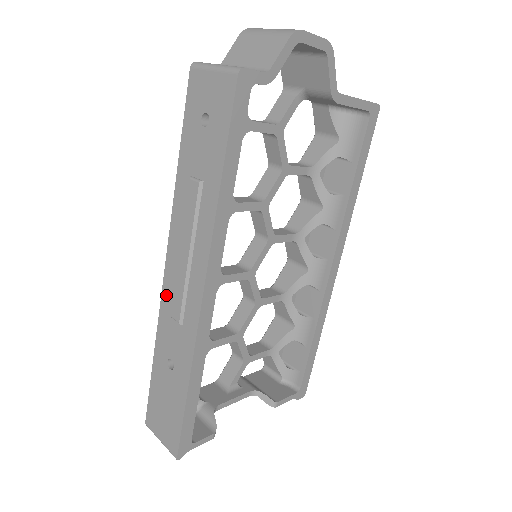
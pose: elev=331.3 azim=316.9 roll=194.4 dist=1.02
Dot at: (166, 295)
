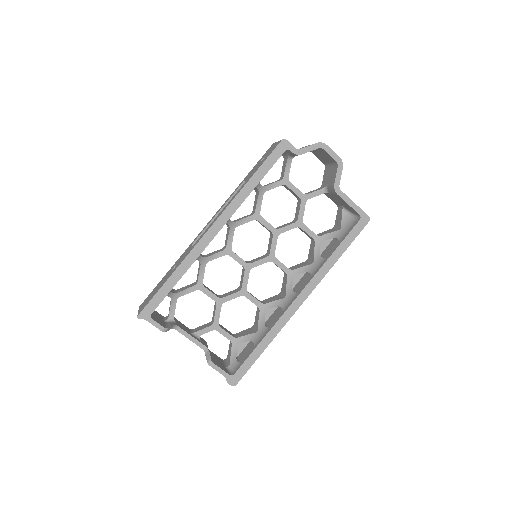
Dot at: occluded
